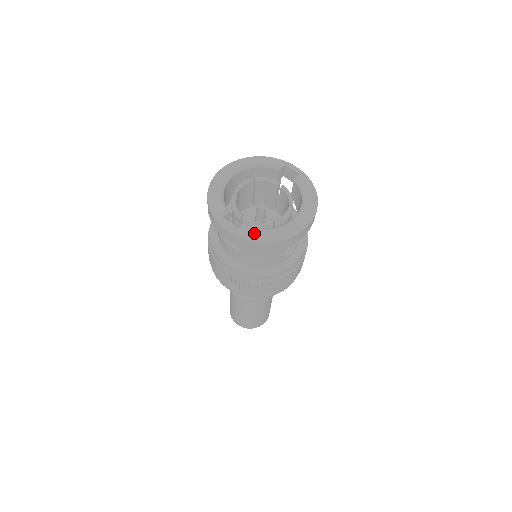
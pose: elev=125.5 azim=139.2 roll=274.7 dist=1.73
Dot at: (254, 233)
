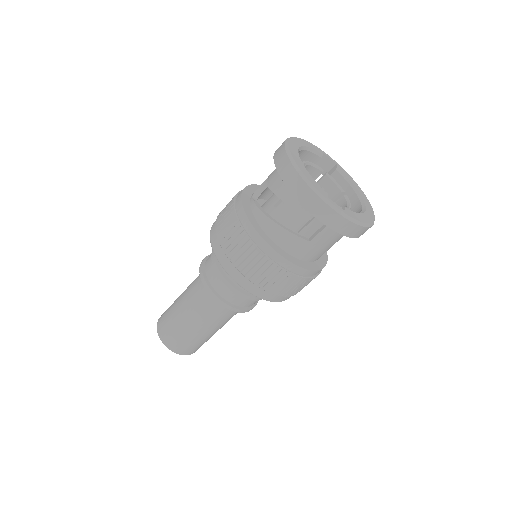
Dot at: (357, 217)
